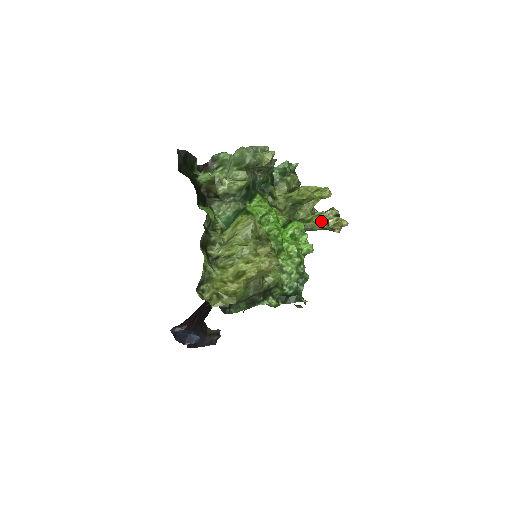
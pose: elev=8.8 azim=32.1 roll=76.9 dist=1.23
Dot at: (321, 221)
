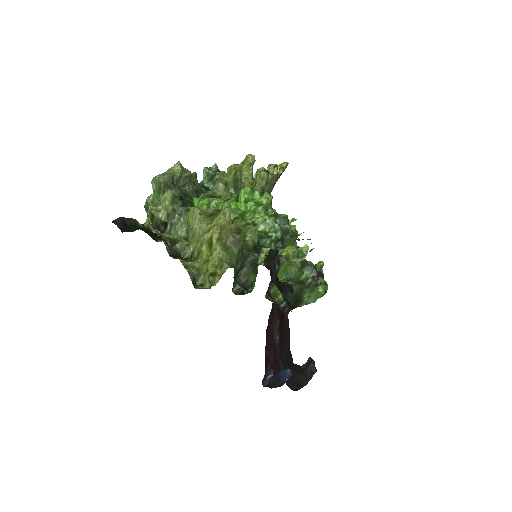
Dot at: (260, 175)
